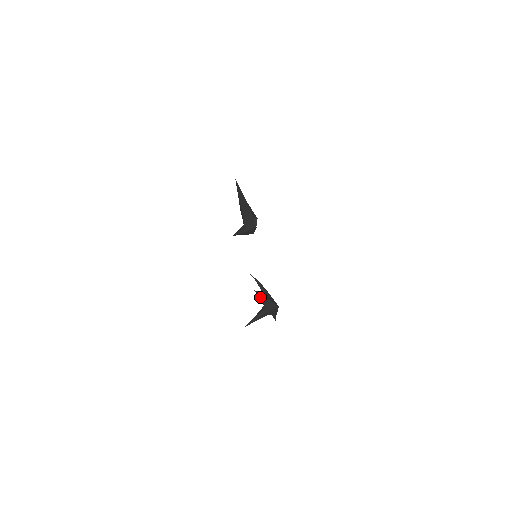
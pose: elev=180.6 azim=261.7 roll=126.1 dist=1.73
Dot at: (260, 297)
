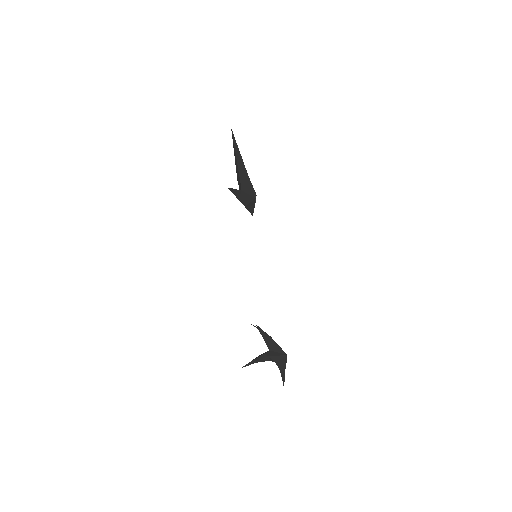
Dot at: (263, 334)
